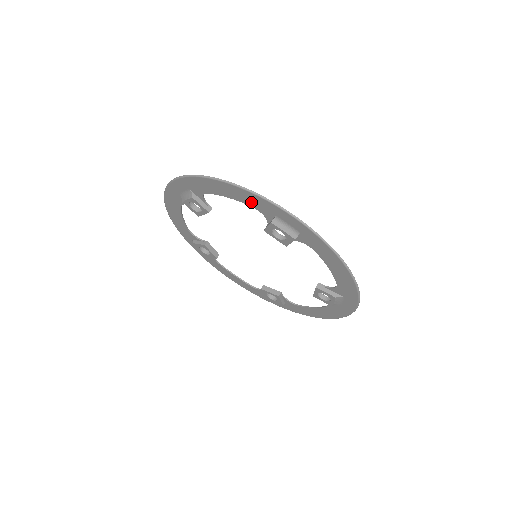
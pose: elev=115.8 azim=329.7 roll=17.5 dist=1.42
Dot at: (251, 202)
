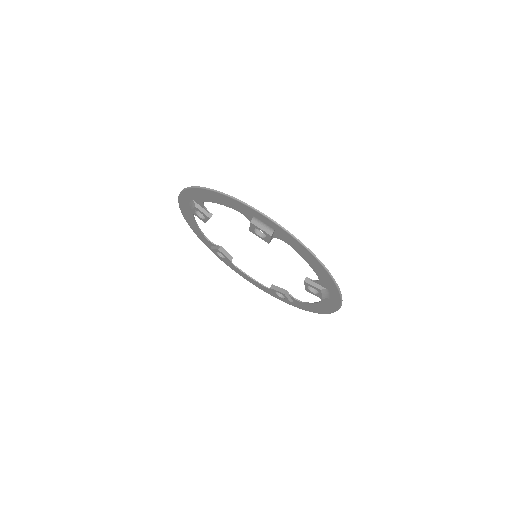
Dot at: (322, 277)
